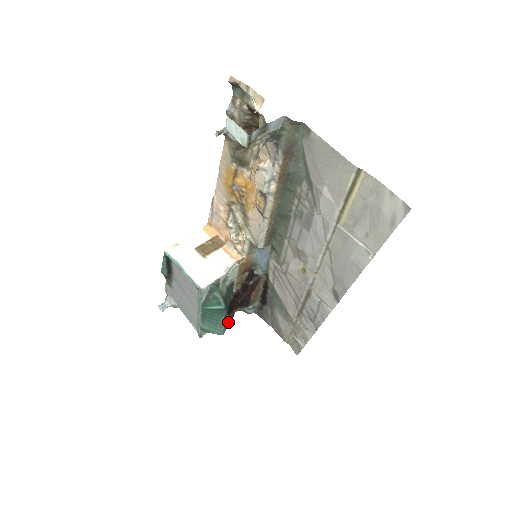
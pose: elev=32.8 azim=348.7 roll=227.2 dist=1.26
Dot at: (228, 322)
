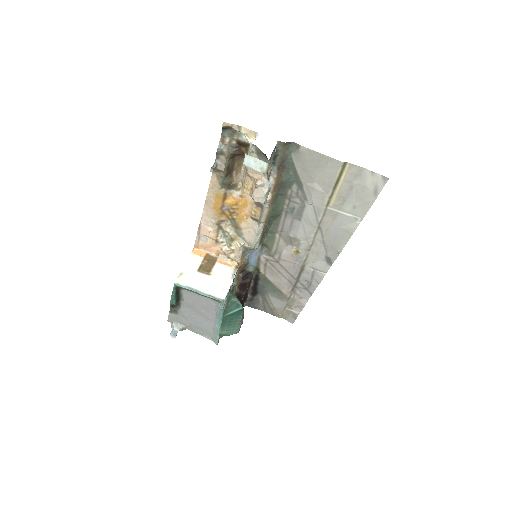
Dot at: occluded
